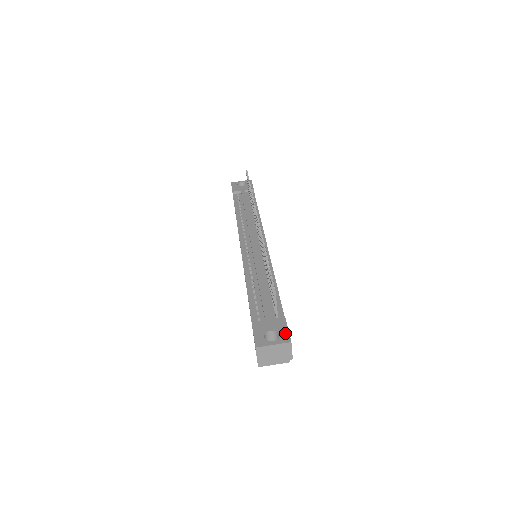
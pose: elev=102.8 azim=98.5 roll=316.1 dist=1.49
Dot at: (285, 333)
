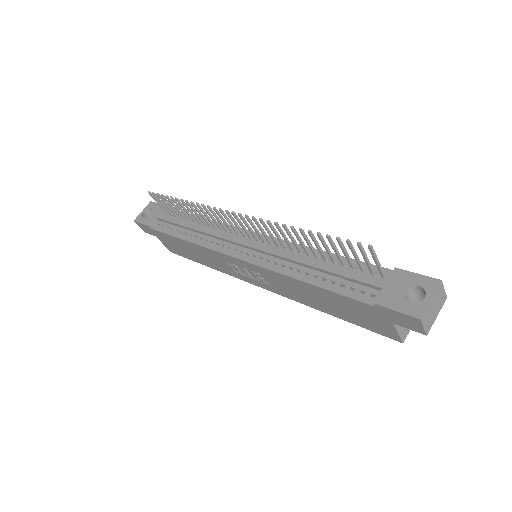
Dot at: (422, 279)
